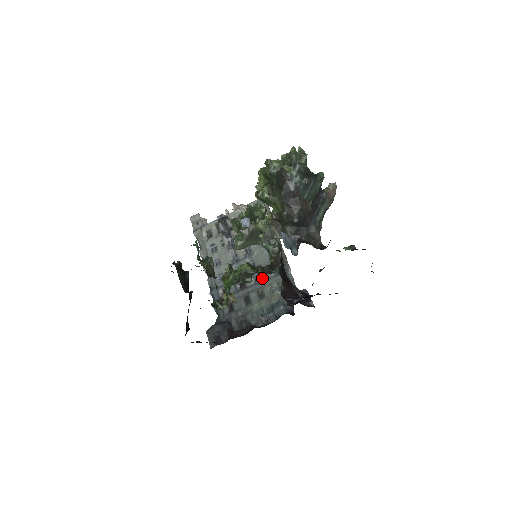
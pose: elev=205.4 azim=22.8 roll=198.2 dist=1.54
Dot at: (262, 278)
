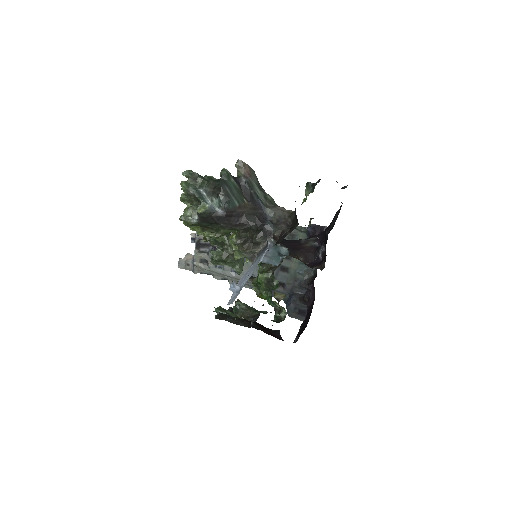
Dot at: occluded
